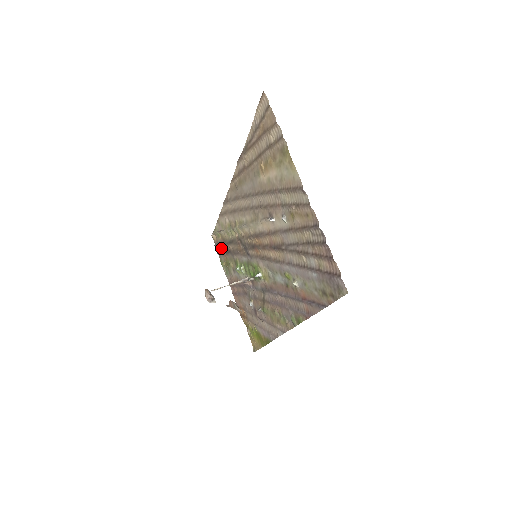
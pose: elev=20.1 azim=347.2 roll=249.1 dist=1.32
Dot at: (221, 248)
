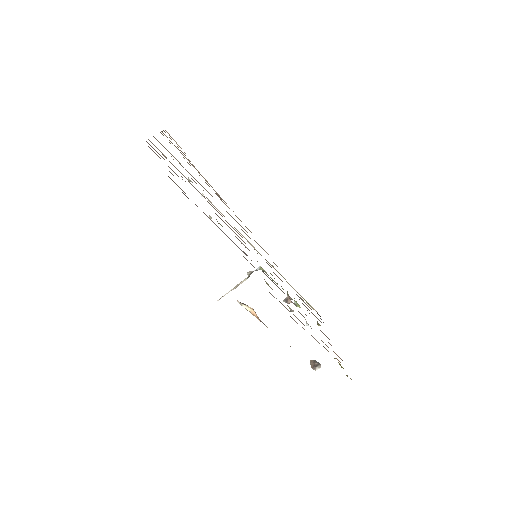
Dot at: occluded
